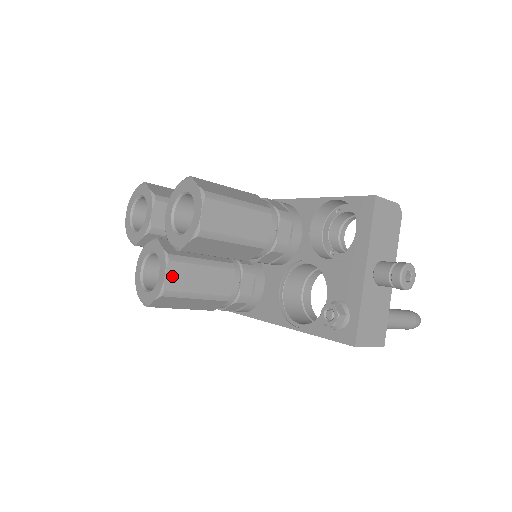
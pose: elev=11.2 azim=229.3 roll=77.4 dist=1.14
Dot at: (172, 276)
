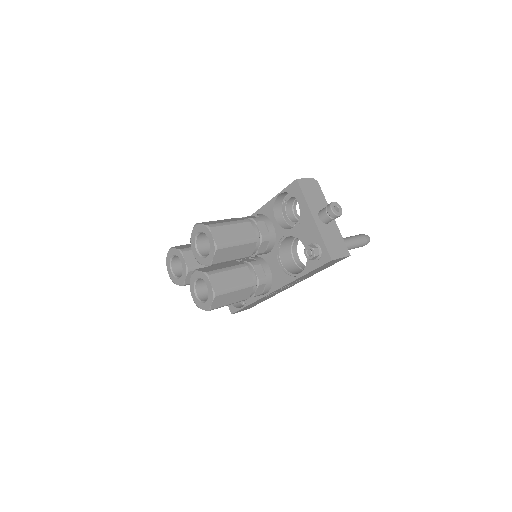
Dot at: (215, 283)
